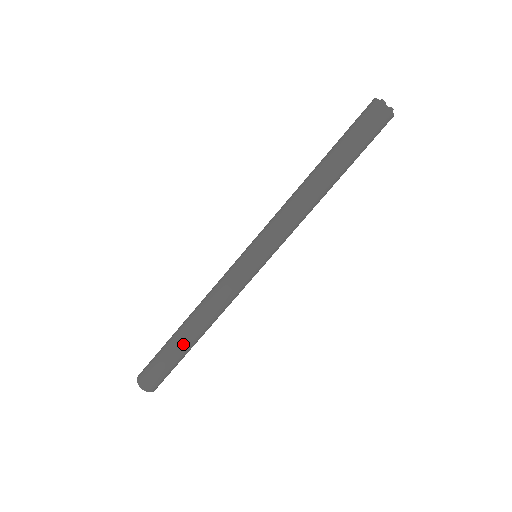
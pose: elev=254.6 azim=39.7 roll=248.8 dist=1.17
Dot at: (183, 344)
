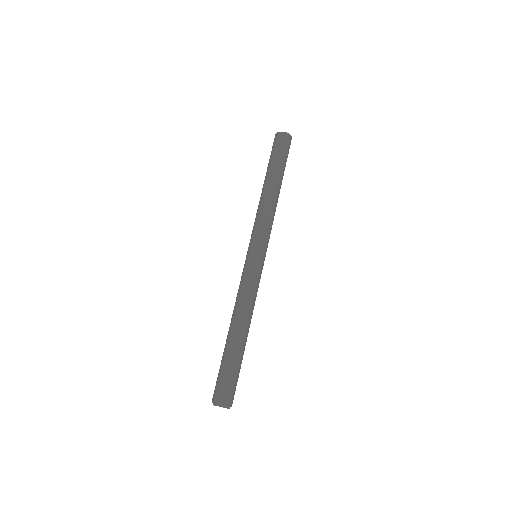
Dot at: (240, 346)
